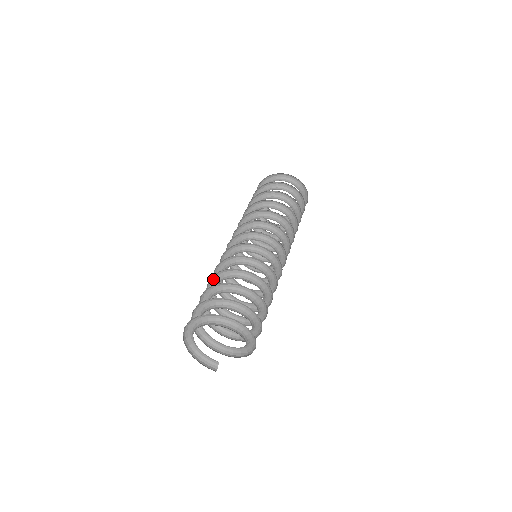
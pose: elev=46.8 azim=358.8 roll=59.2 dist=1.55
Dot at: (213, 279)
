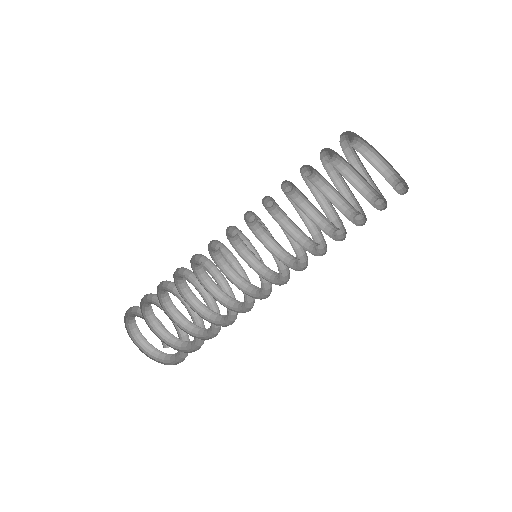
Dot at: occluded
